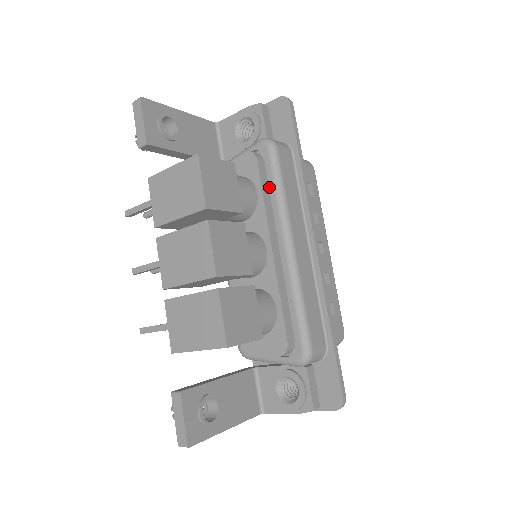
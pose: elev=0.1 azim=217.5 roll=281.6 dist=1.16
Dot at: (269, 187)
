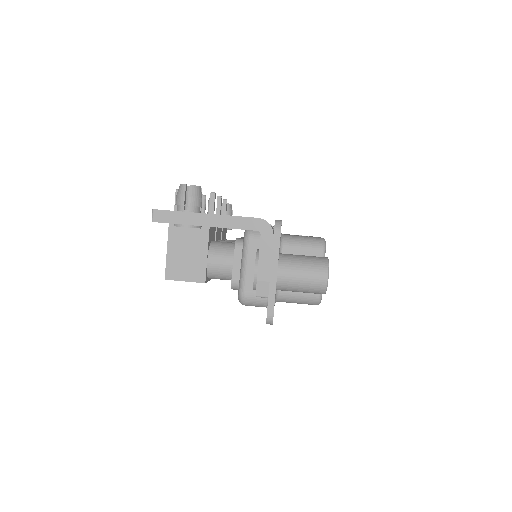
Dot at: occluded
